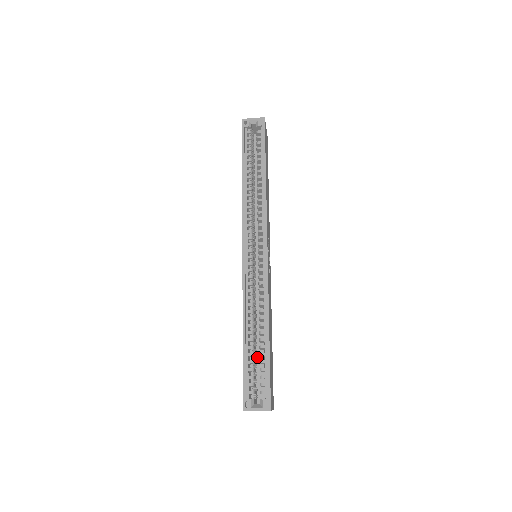
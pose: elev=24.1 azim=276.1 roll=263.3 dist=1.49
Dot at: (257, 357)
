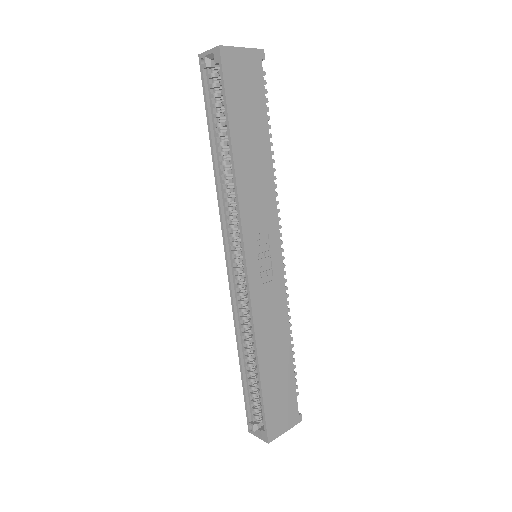
Dot at: occluded
